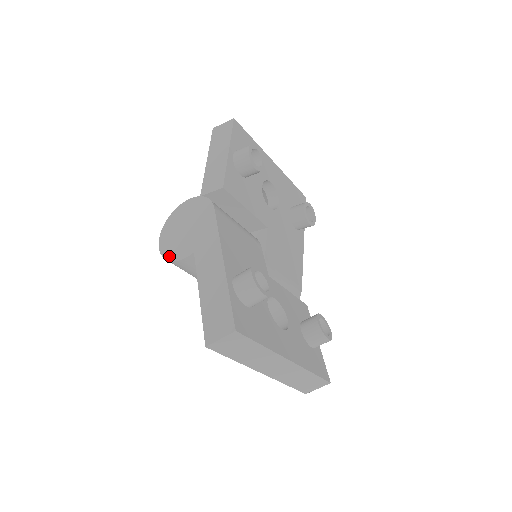
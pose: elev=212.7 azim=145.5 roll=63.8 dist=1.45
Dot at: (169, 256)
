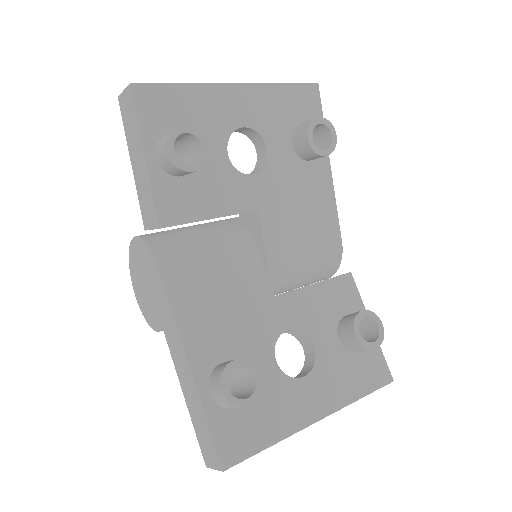
Dot at: (146, 318)
